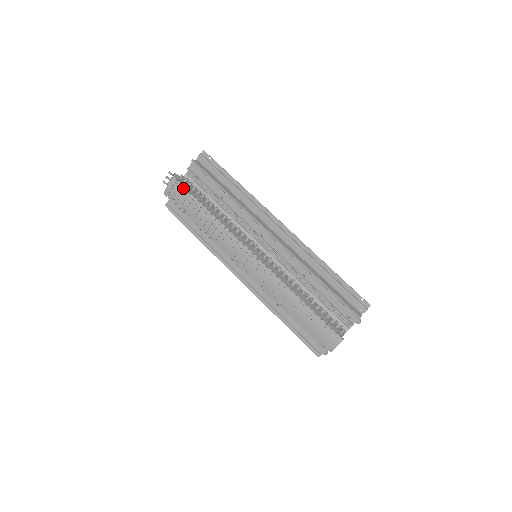
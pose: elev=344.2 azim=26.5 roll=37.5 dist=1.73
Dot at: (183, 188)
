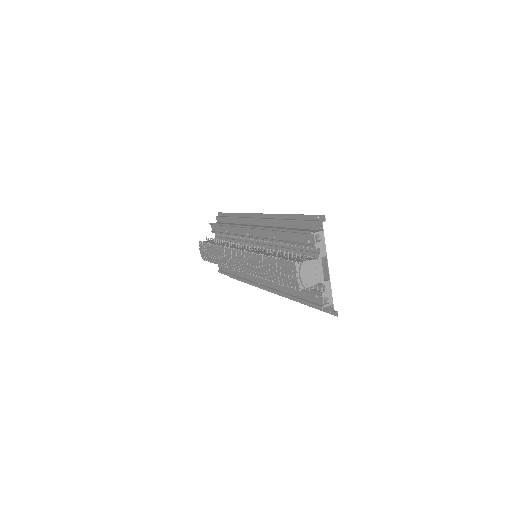
Dot at: (203, 244)
